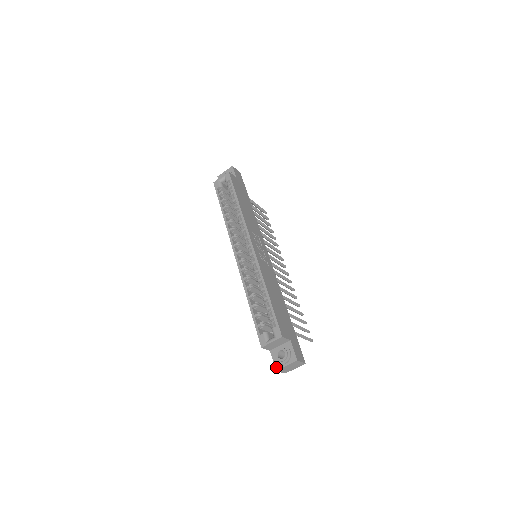
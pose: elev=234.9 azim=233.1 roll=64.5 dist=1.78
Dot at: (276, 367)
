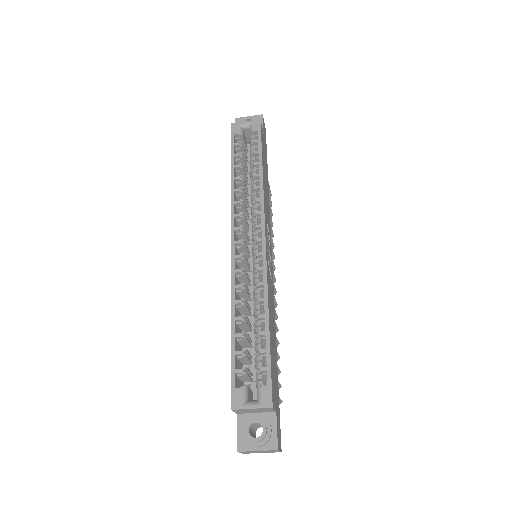
Dot at: (239, 445)
